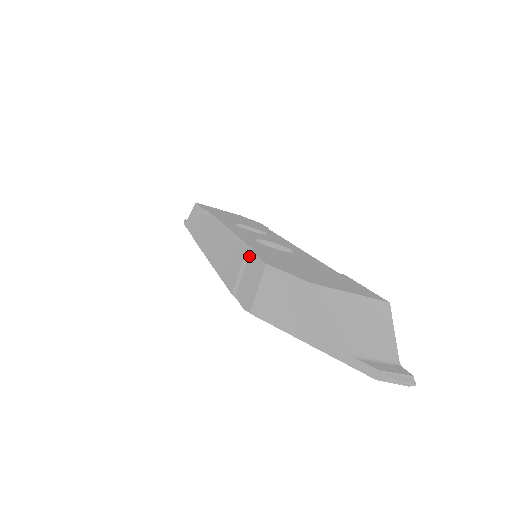
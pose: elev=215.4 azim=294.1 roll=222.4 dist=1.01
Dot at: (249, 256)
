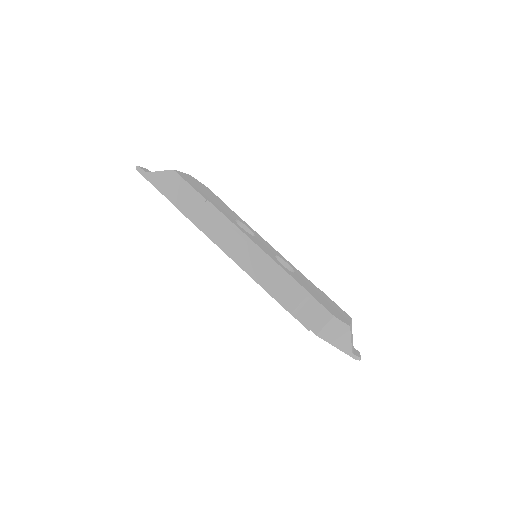
Dot at: (311, 299)
